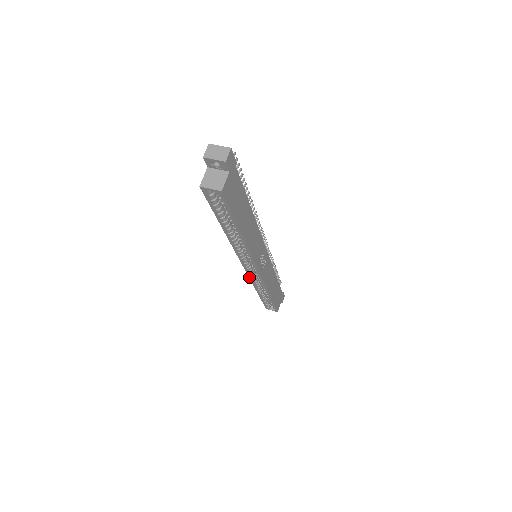
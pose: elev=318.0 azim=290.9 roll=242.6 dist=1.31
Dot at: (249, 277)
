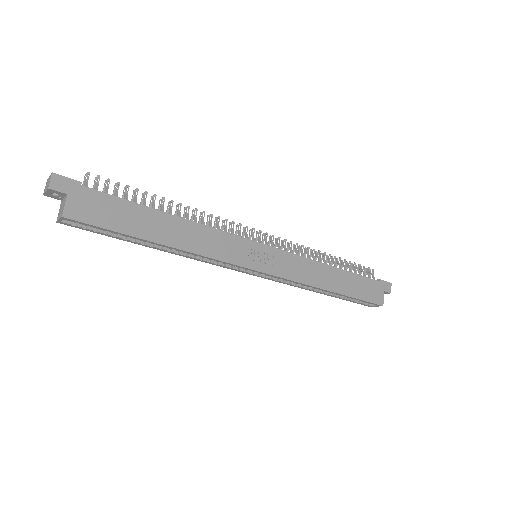
Dot at: (276, 281)
